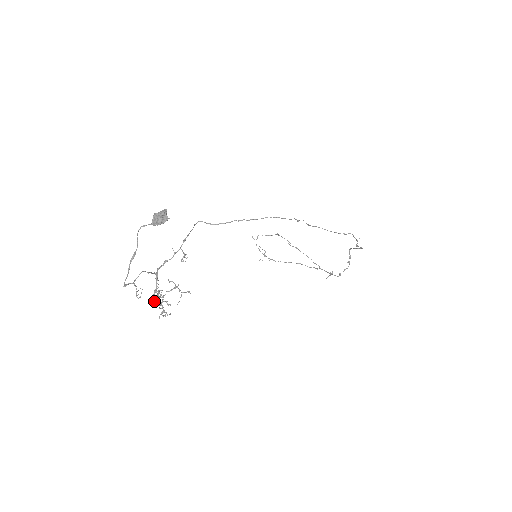
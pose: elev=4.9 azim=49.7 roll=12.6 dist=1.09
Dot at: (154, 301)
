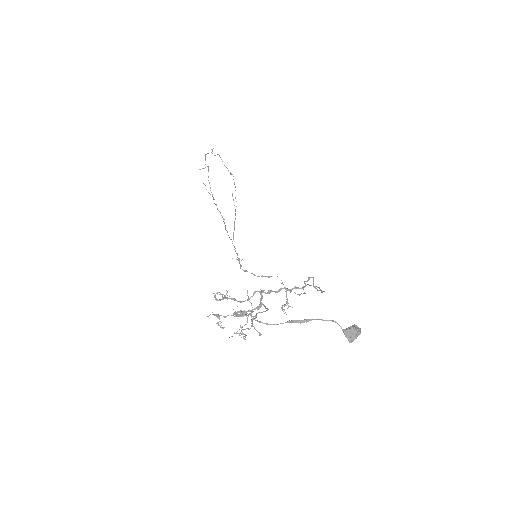
Dot at: occluded
